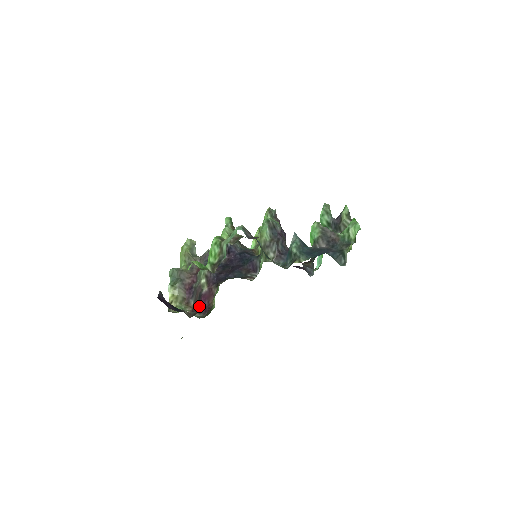
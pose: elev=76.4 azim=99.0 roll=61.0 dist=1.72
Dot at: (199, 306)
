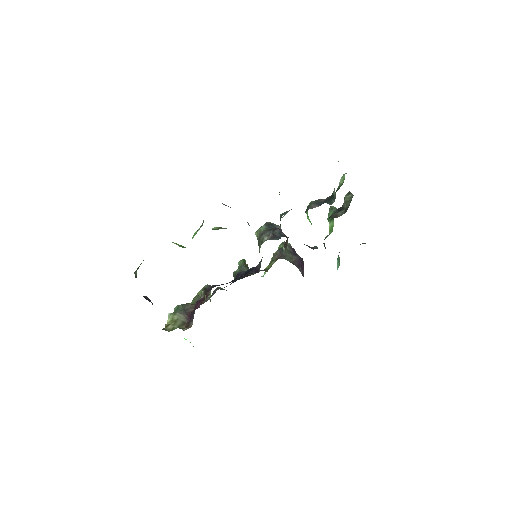
Dot at: (193, 312)
